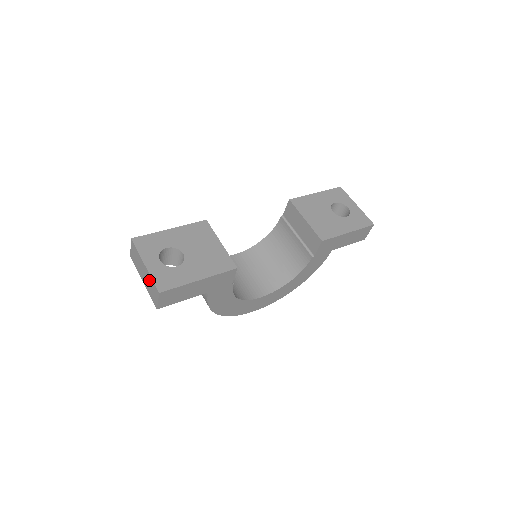
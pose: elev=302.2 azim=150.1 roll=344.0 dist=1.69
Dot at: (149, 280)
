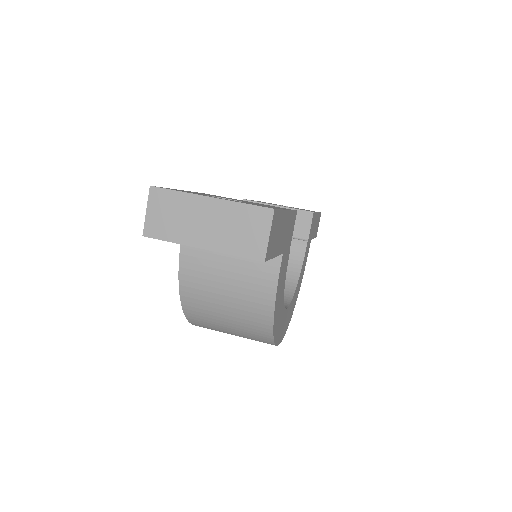
Dot at: (231, 217)
